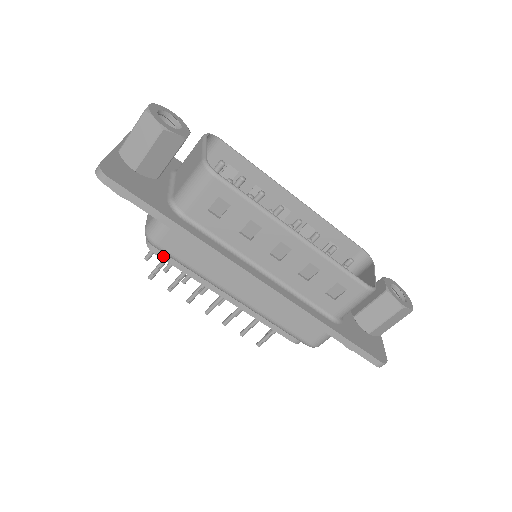
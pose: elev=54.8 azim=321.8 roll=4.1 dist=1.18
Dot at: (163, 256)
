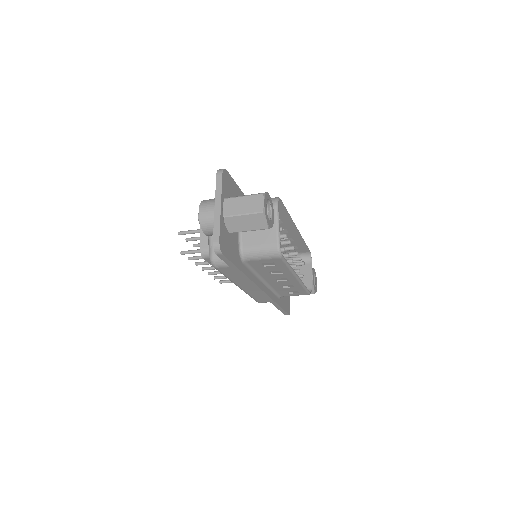
Dot at: (208, 261)
